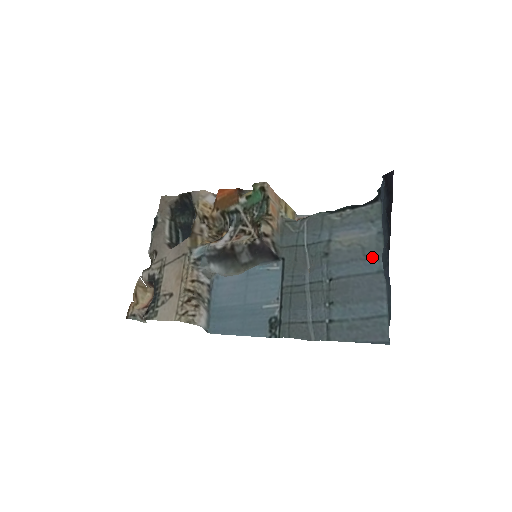
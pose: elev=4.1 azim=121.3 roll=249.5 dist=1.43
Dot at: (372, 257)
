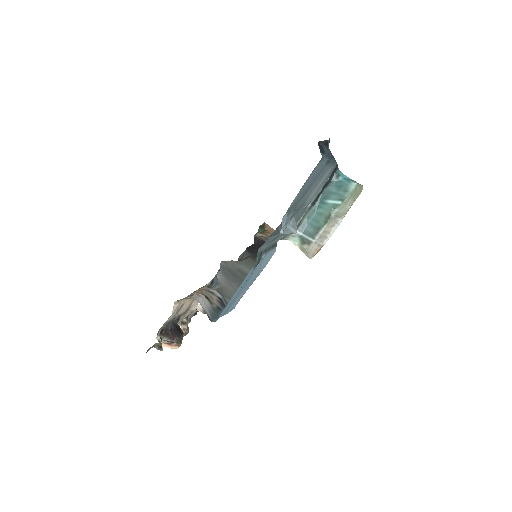
Dot at: (325, 171)
